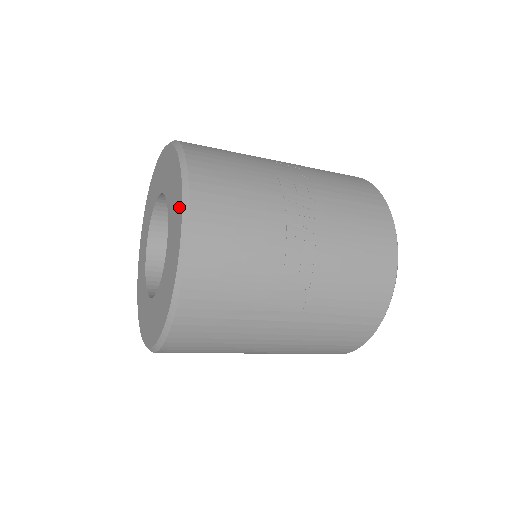
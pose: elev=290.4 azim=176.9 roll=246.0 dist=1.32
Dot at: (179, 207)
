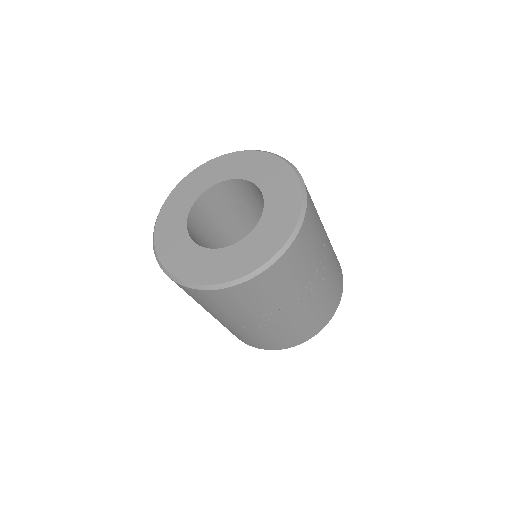
Dot at: (259, 260)
